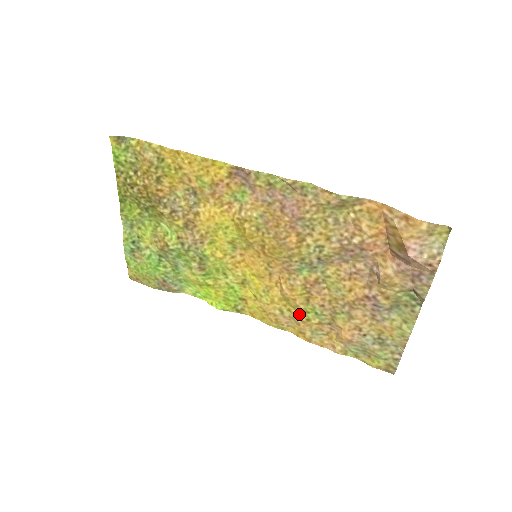
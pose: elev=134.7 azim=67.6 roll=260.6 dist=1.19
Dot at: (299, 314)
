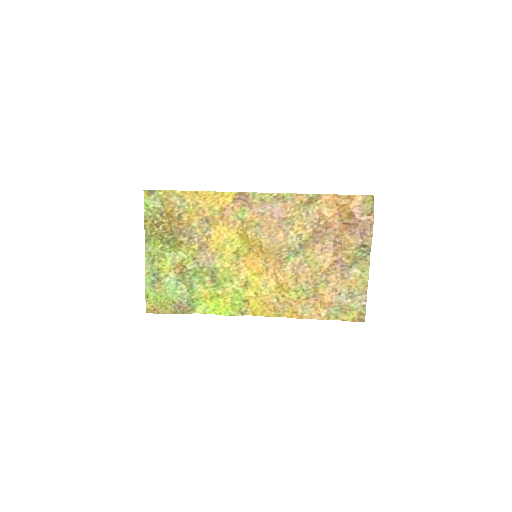
Dot at: (291, 296)
